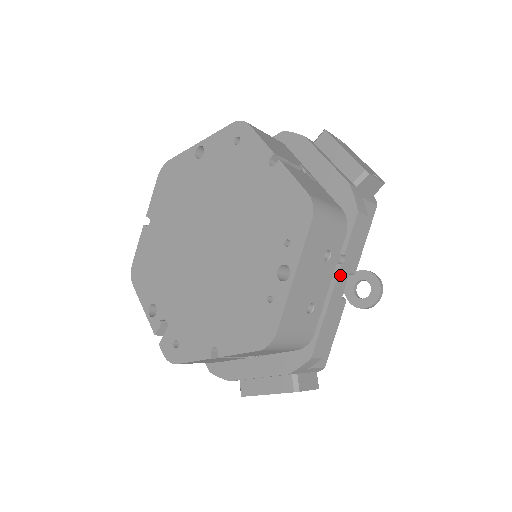
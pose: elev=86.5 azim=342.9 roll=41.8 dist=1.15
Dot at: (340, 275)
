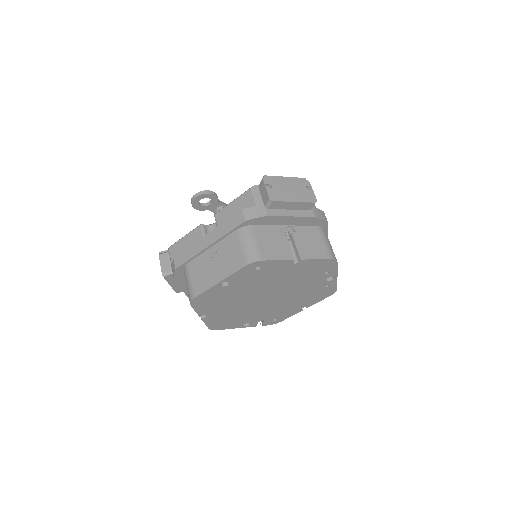
Dot at: occluded
